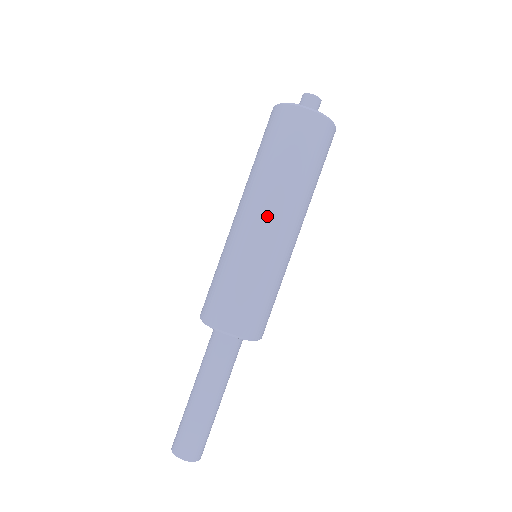
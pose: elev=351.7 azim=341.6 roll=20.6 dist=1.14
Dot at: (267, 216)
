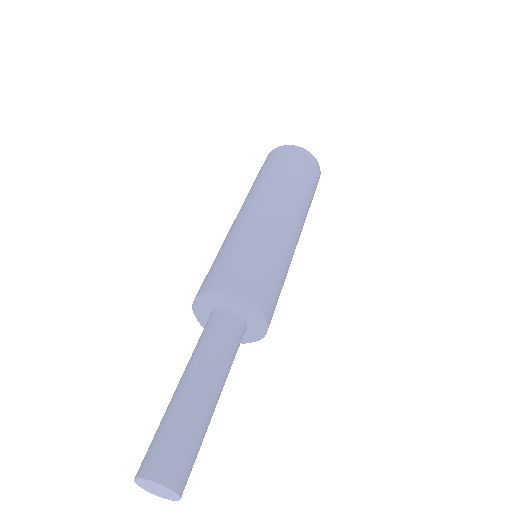
Dot at: (288, 212)
